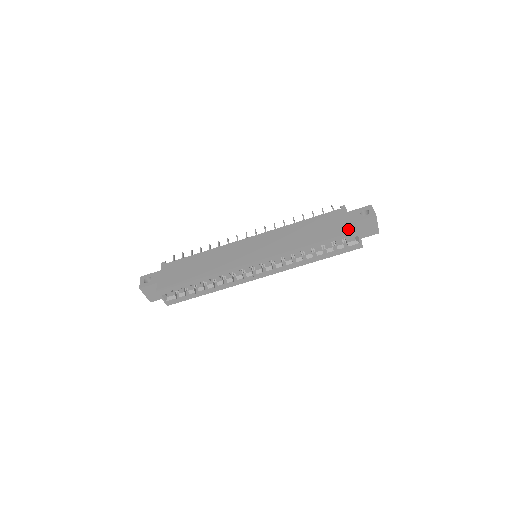
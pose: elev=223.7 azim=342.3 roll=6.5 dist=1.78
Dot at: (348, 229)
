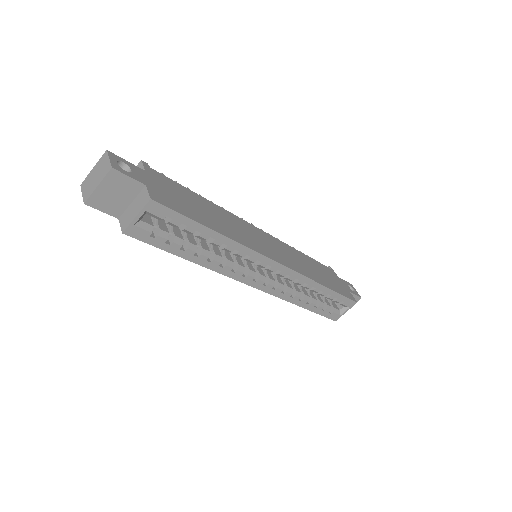
Dot at: (349, 295)
